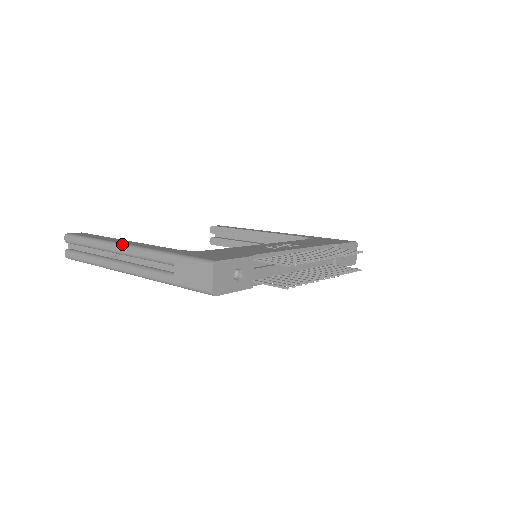
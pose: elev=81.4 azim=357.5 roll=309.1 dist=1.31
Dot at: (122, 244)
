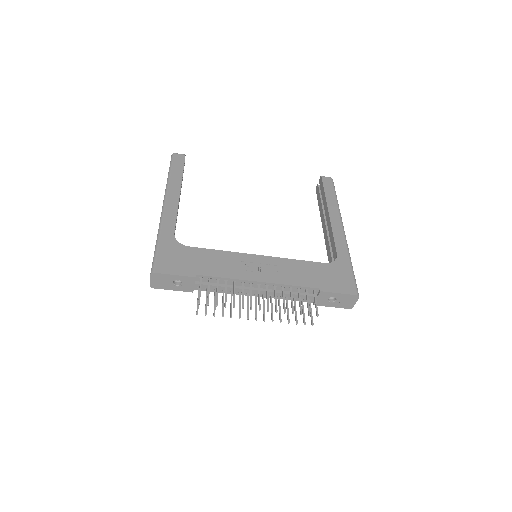
Dot at: (165, 200)
